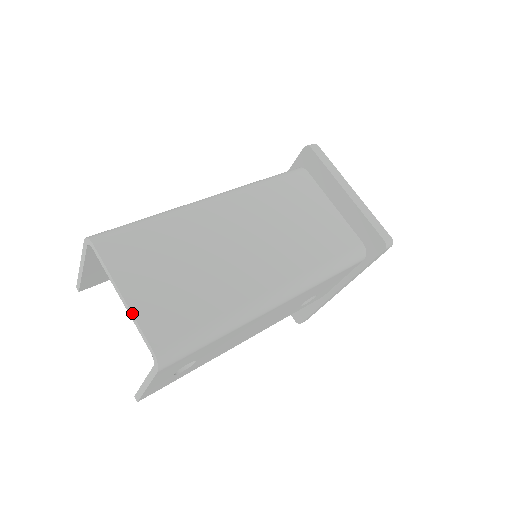
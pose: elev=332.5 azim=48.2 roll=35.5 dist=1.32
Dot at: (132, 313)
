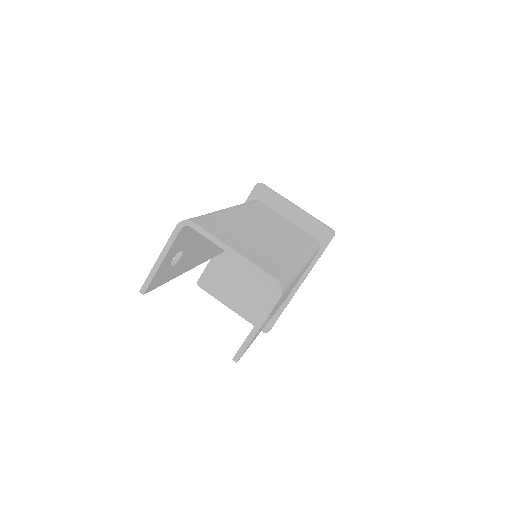
Dot at: (248, 259)
